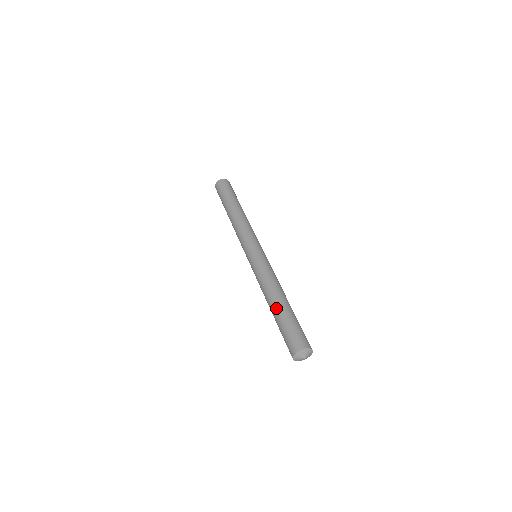
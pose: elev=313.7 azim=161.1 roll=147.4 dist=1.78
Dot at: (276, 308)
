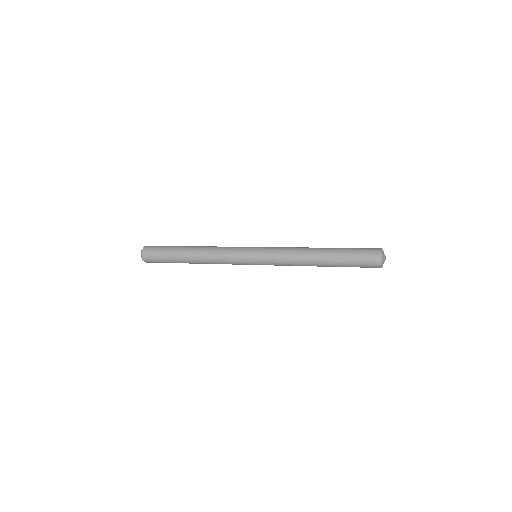
Dot at: (328, 254)
